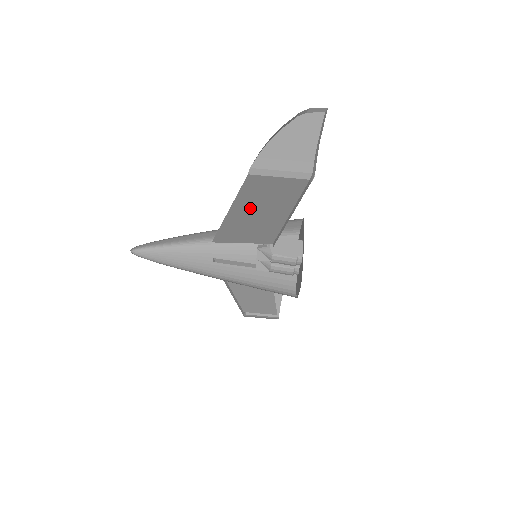
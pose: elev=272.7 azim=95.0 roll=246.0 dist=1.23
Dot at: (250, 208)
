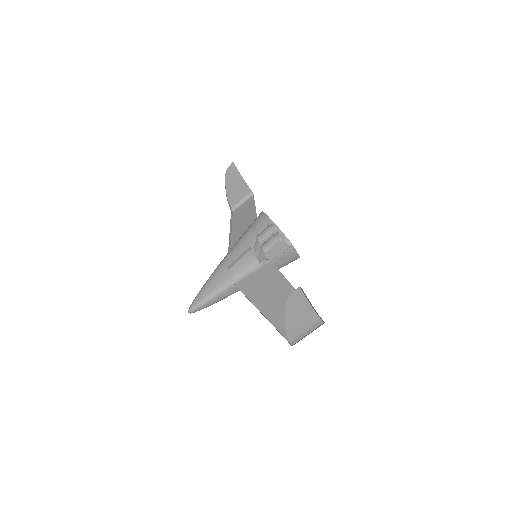
Dot at: (273, 307)
